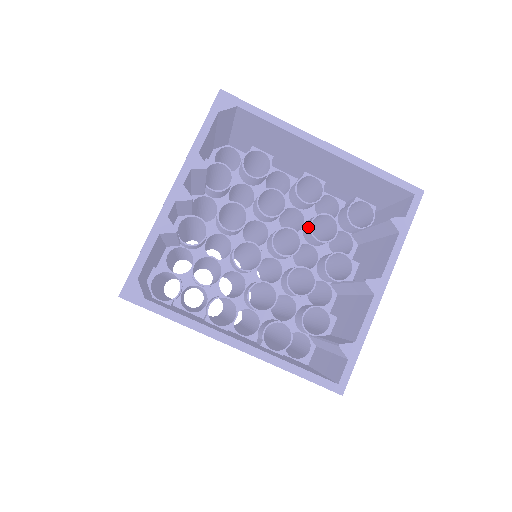
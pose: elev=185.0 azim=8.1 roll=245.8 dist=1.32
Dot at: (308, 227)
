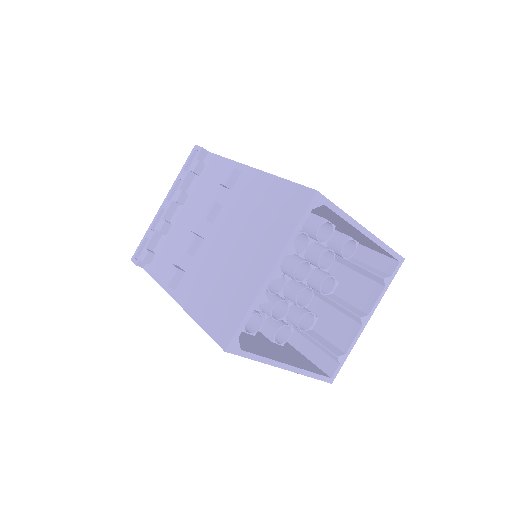
Dot at: (316, 258)
